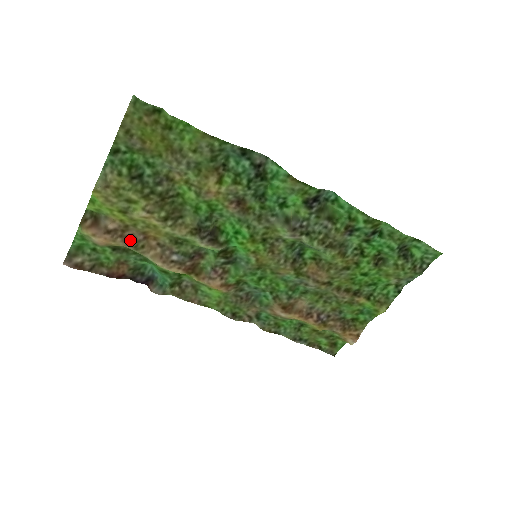
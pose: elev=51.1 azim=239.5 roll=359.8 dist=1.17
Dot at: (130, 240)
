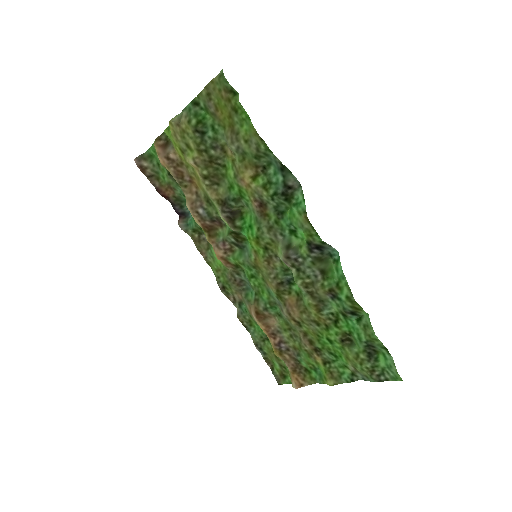
Dot at: (179, 175)
